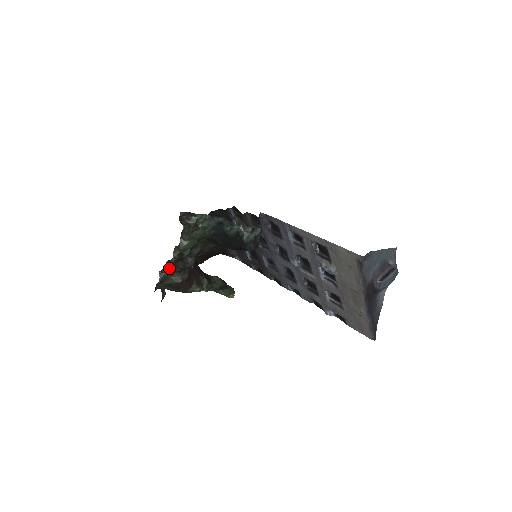
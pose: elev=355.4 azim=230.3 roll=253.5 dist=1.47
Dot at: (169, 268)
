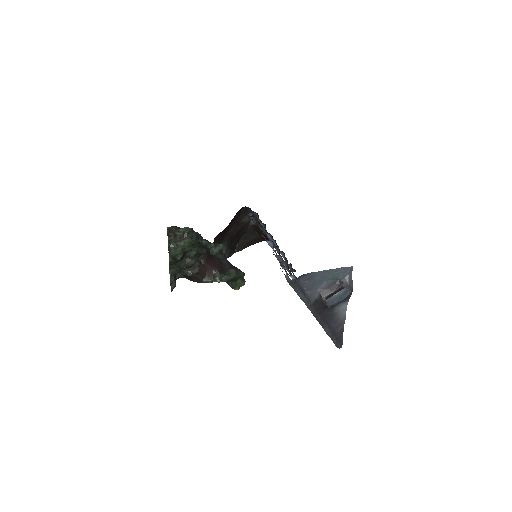
Dot at: (174, 266)
